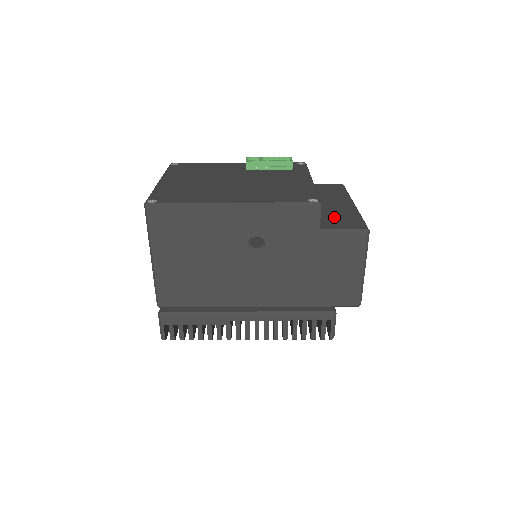
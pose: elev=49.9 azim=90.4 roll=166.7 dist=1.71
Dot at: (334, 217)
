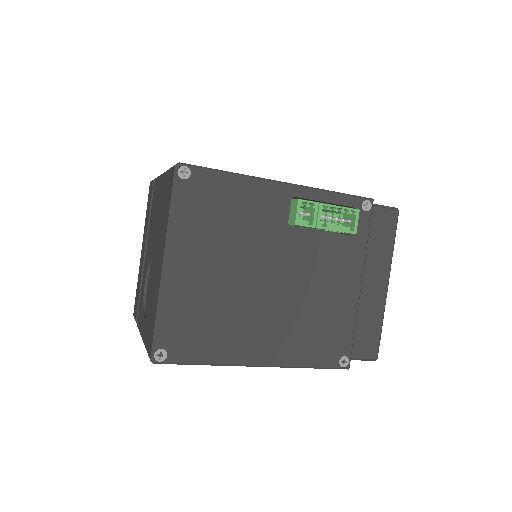
Dot at: (356, 327)
